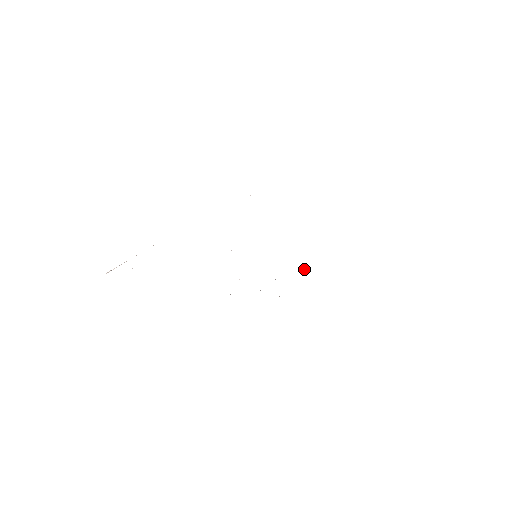
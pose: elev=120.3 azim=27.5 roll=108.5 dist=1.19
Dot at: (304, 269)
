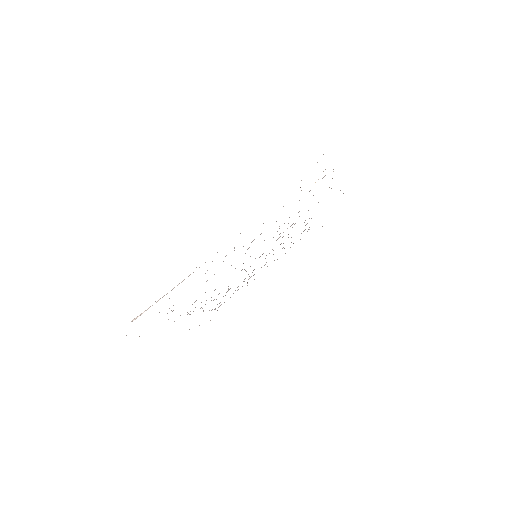
Dot at: occluded
